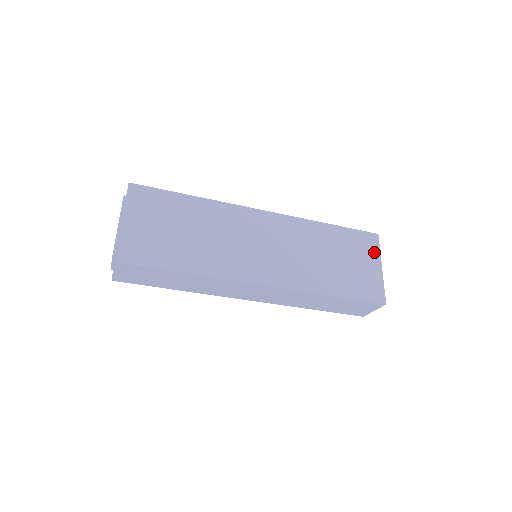
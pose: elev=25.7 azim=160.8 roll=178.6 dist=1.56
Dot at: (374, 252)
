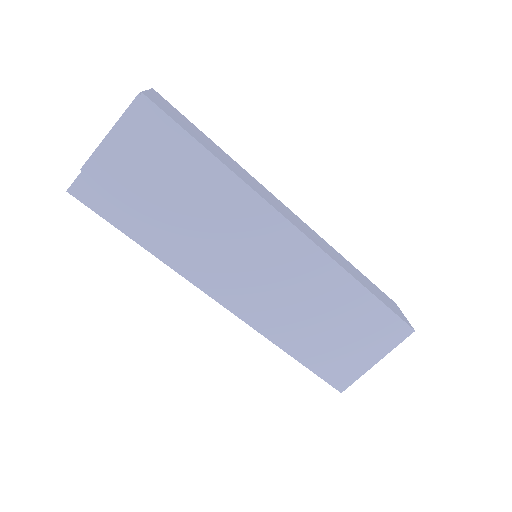
Dot at: (386, 345)
